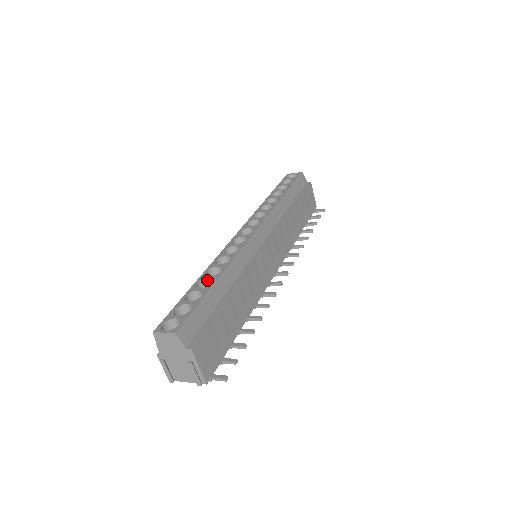
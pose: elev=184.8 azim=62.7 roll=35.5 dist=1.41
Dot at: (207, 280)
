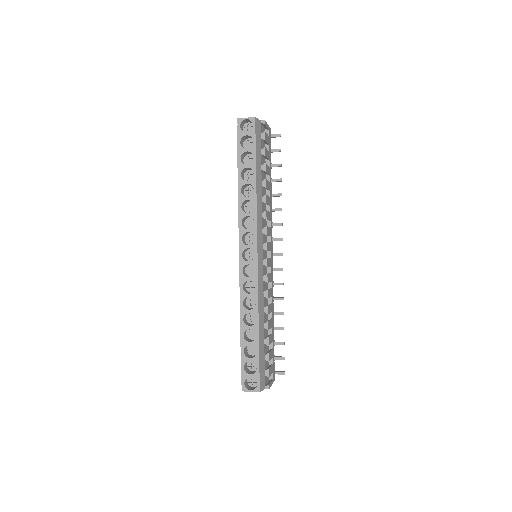
Dot at: occluded
